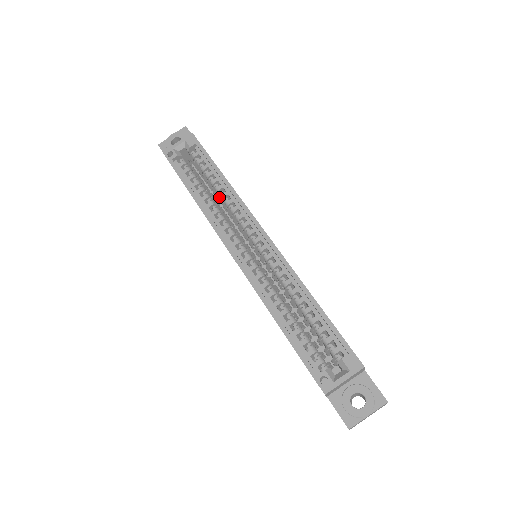
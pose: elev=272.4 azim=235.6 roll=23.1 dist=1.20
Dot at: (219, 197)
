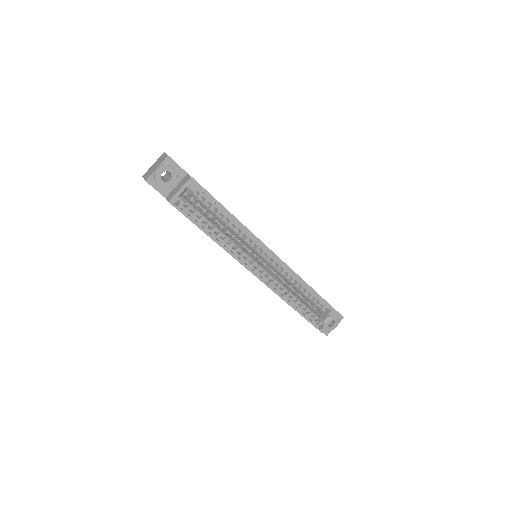
Dot at: (227, 228)
